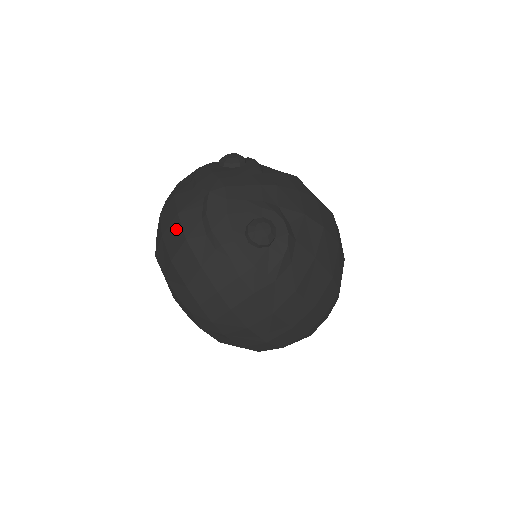
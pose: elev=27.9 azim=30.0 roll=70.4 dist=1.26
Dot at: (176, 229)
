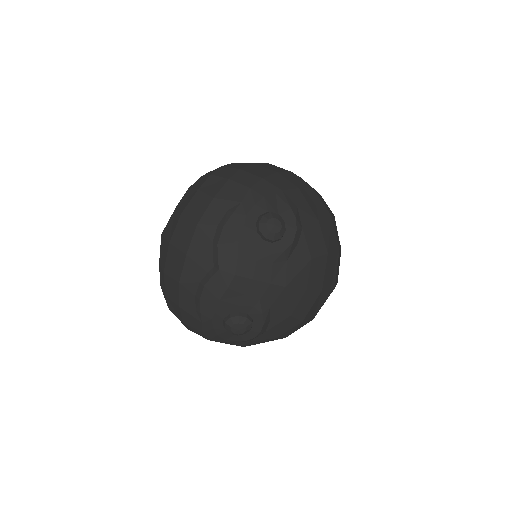
Dot at: (179, 262)
